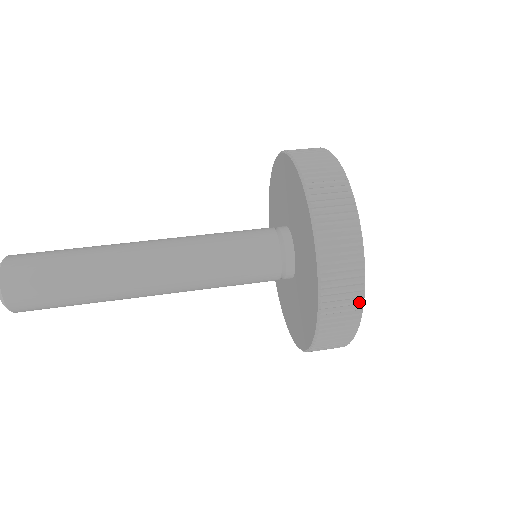
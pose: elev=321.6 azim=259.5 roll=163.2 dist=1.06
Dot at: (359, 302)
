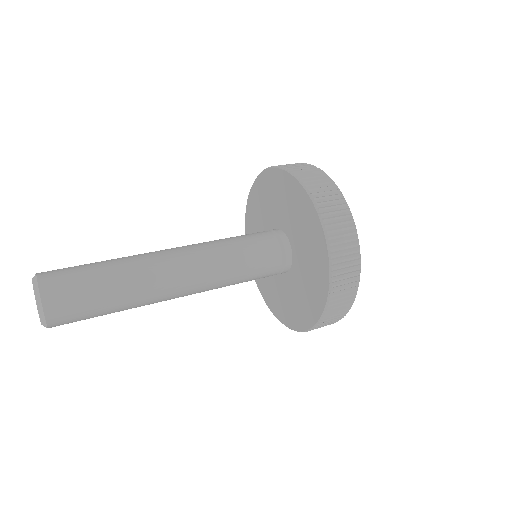
Dot at: (354, 233)
